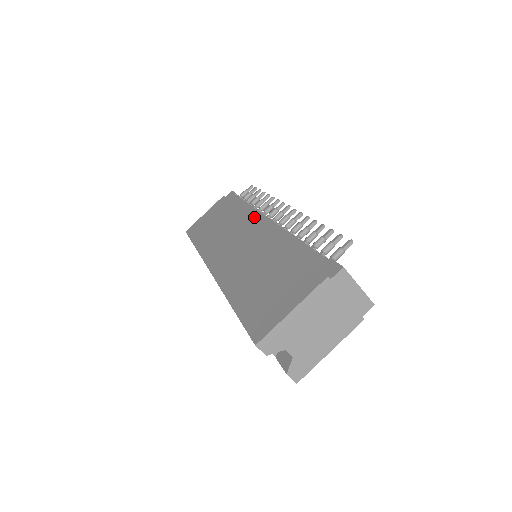
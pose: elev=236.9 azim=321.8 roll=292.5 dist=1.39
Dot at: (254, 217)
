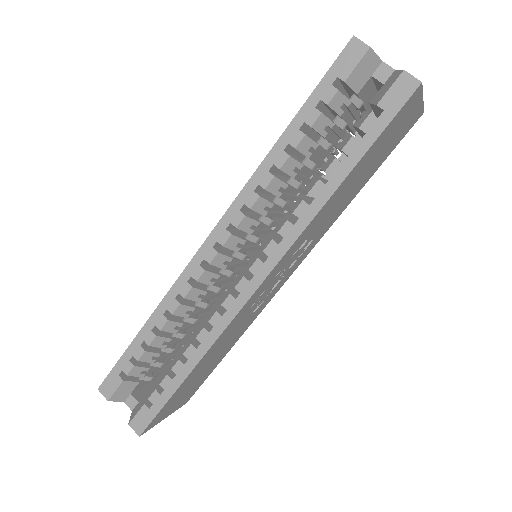
Dot at: occluded
